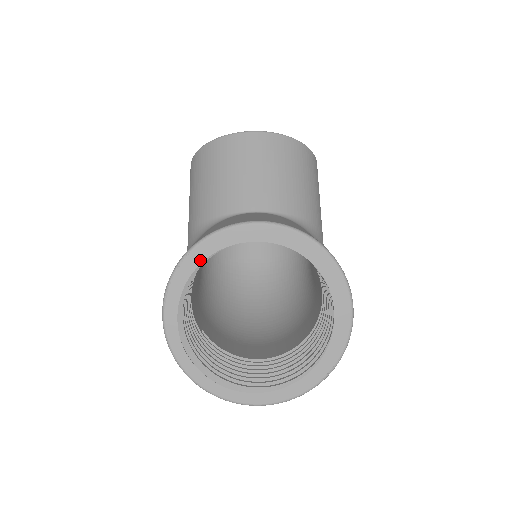
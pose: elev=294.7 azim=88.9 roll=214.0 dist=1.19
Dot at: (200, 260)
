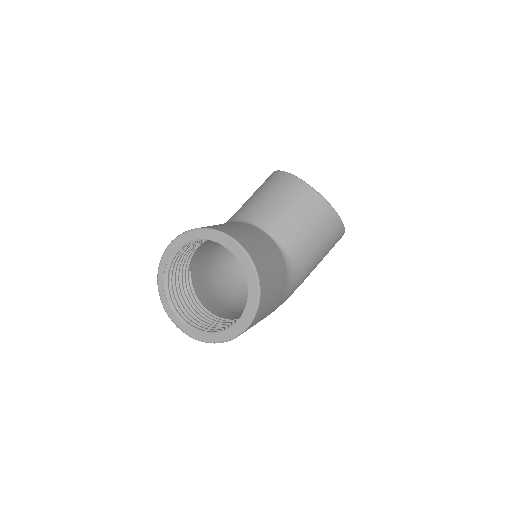
Dot at: (198, 237)
